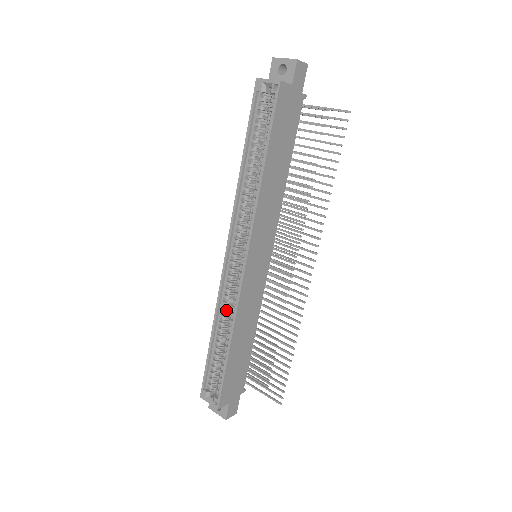
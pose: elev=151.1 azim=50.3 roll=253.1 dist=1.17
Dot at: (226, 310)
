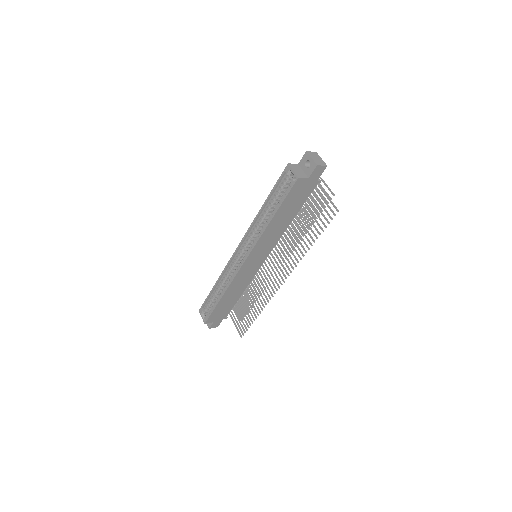
Dot at: (227, 277)
